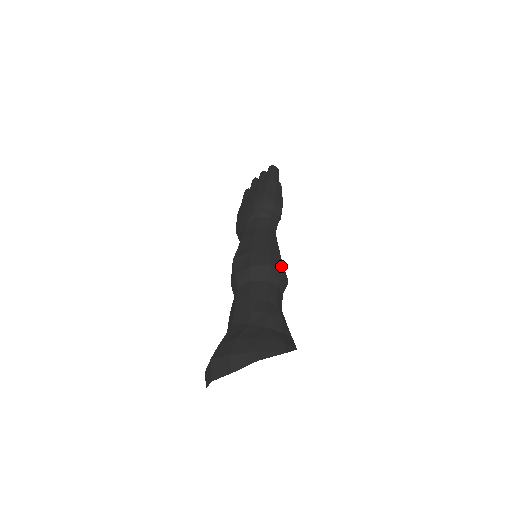
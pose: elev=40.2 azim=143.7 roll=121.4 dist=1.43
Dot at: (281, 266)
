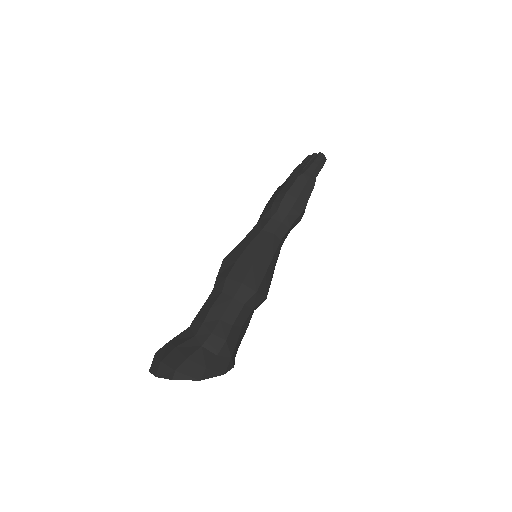
Dot at: (257, 285)
